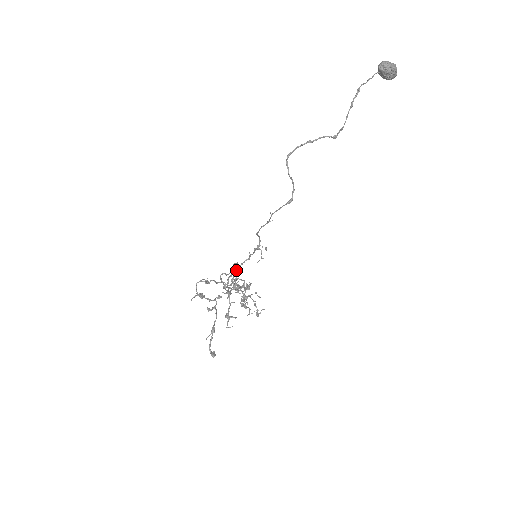
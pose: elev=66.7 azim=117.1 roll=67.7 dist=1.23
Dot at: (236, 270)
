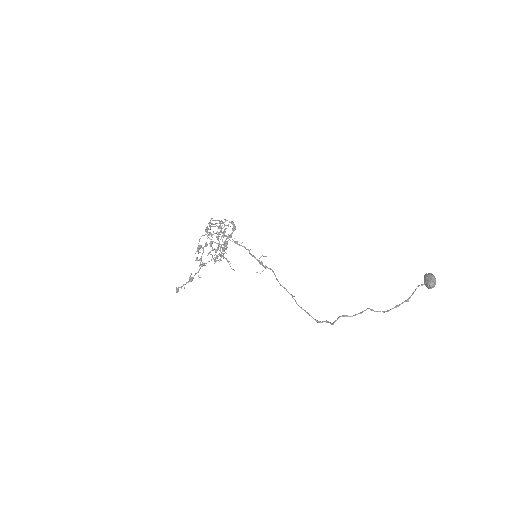
Dot at: (233, 240)
